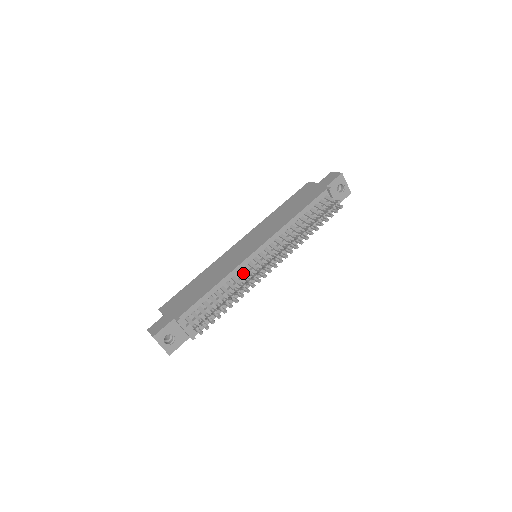
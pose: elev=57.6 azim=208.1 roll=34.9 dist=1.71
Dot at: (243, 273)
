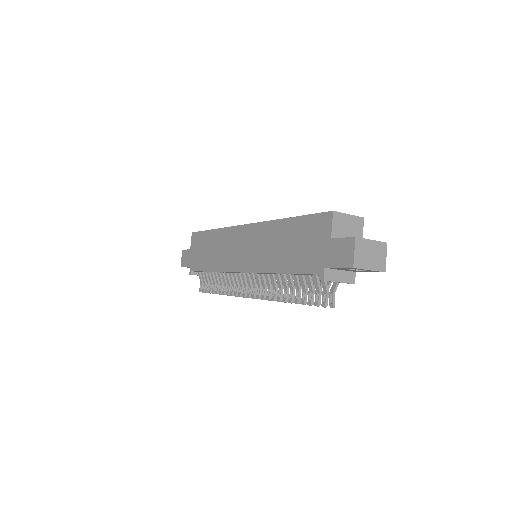
Dot at: occluded
